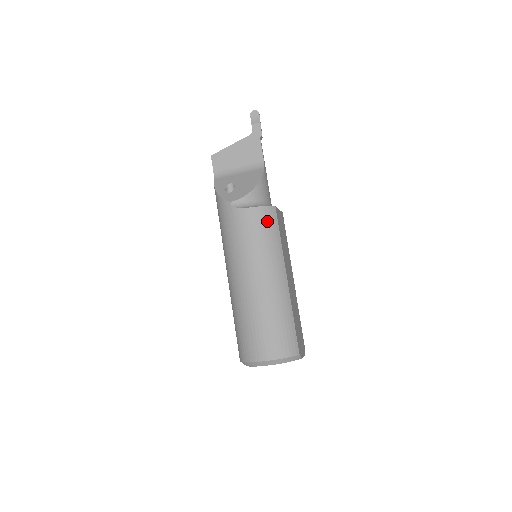
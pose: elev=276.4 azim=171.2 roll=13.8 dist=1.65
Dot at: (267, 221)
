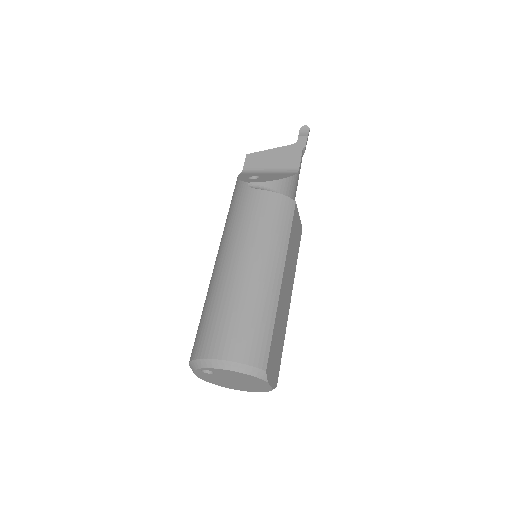
Dot at: (281, 210)
